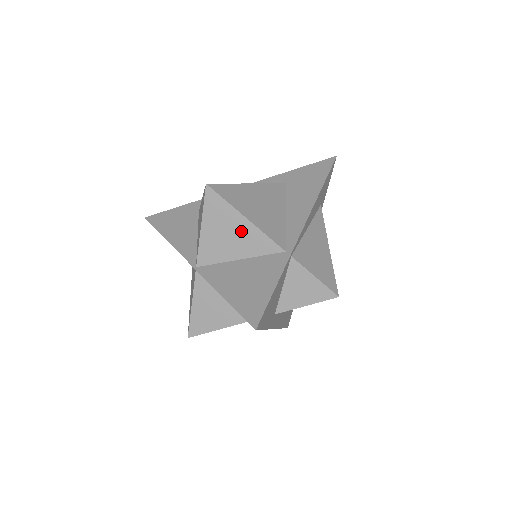
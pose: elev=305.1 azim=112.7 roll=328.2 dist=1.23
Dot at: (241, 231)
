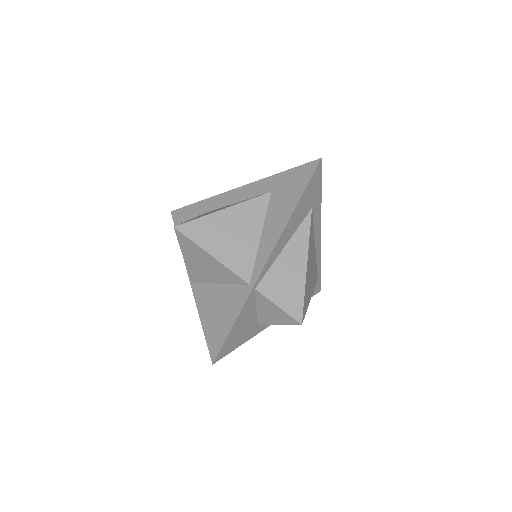
Dot at: (212, 264)
